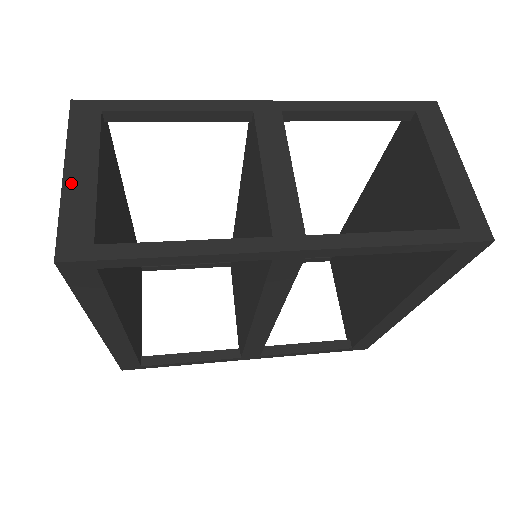
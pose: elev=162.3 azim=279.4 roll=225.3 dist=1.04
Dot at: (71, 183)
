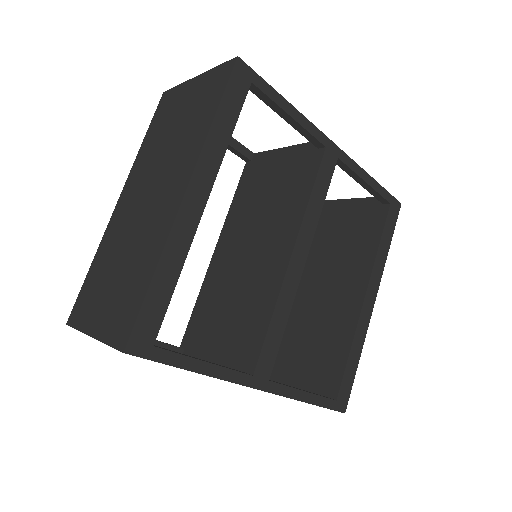
Dot at: occluded
